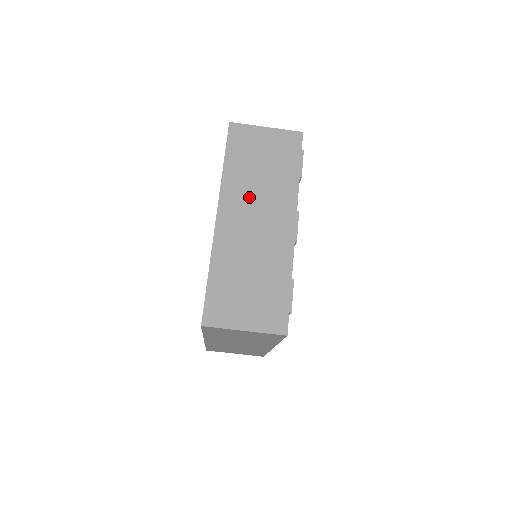
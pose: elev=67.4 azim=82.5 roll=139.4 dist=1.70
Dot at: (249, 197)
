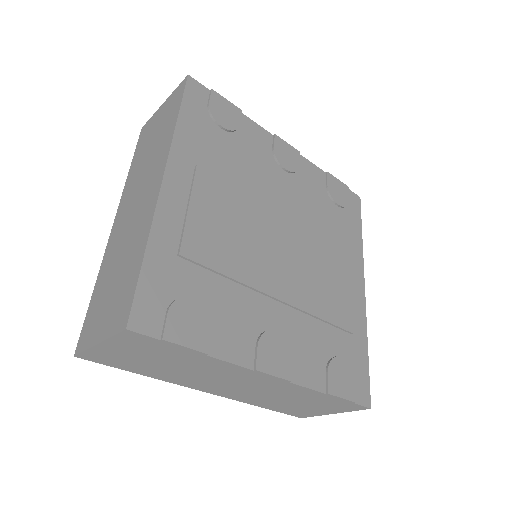
Dot at: (201, 379)
